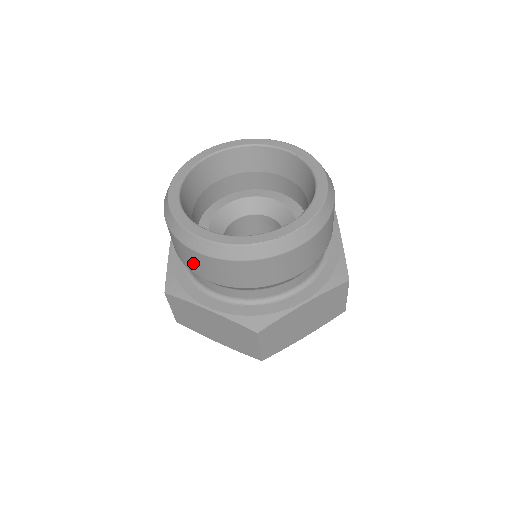
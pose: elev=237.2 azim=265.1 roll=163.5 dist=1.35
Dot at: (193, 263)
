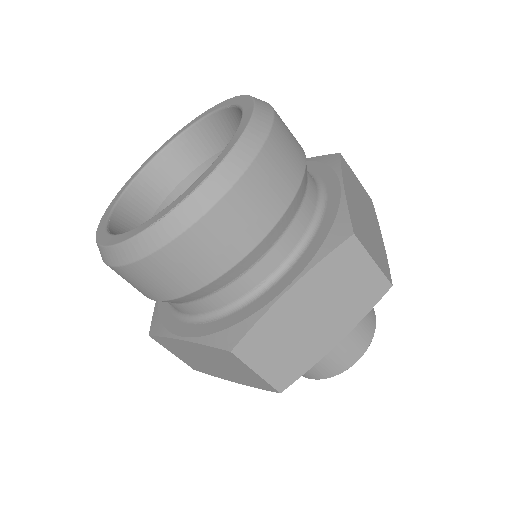
Dot at: (131, 284)
